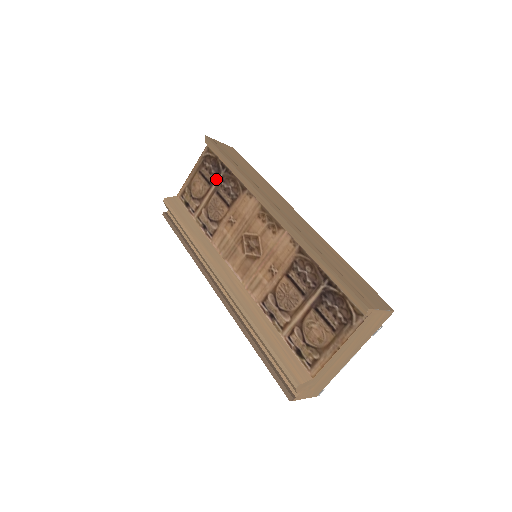
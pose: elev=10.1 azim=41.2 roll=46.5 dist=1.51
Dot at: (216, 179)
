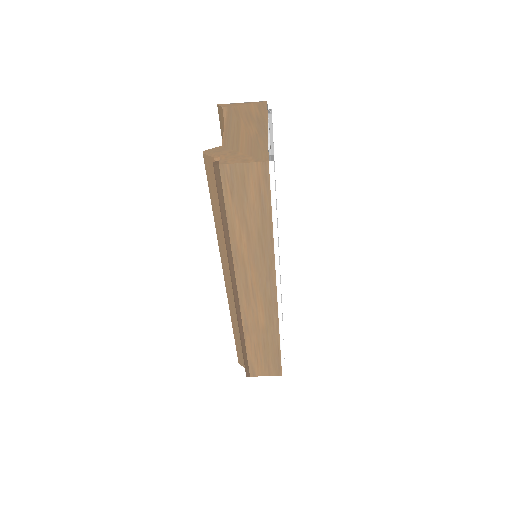
Dot at: occluded
